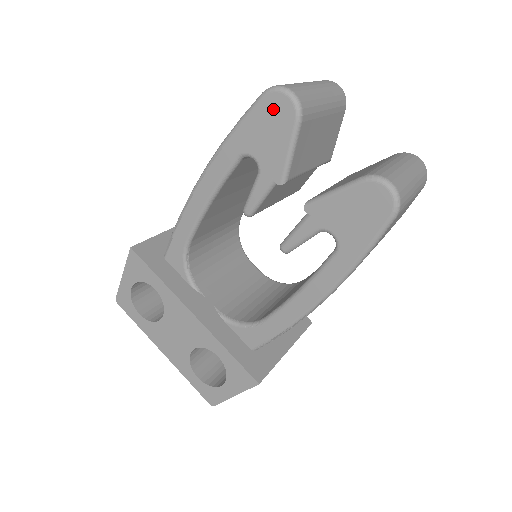
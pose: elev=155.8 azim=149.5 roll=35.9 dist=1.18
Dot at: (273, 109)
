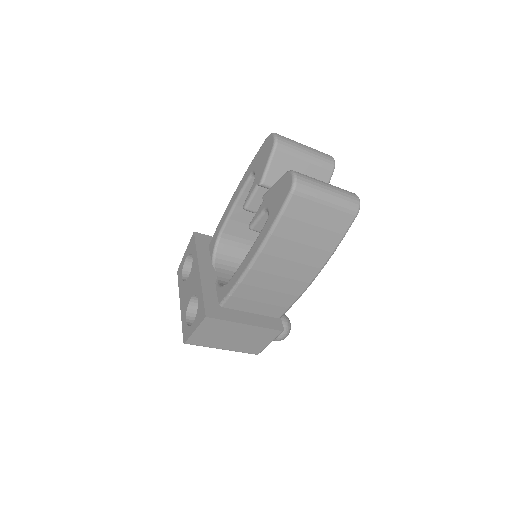
Dot at: (267, 144)
